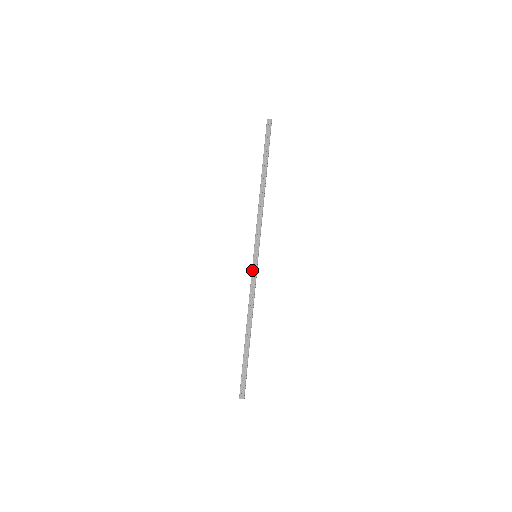
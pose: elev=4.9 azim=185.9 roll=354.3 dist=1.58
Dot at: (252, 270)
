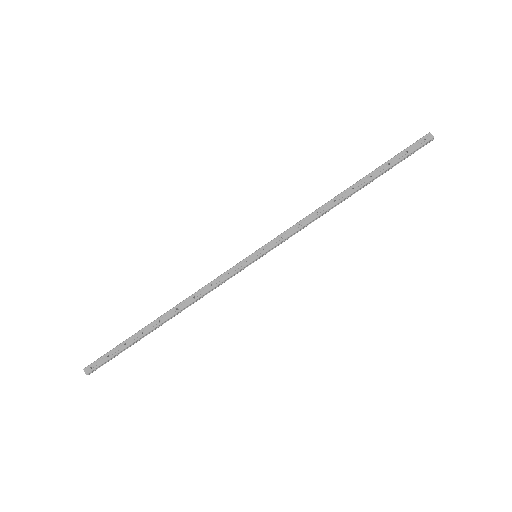
Dot at: (236, 265)
